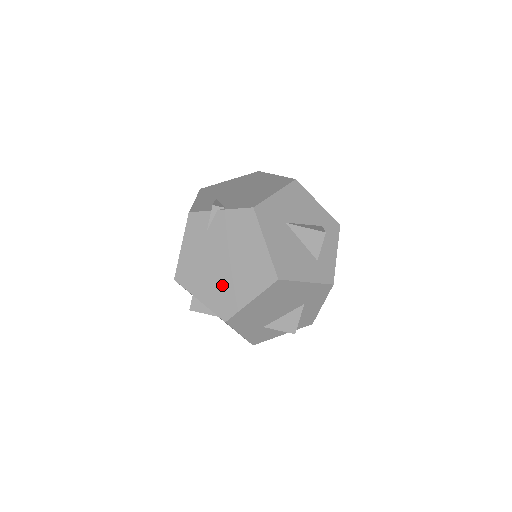
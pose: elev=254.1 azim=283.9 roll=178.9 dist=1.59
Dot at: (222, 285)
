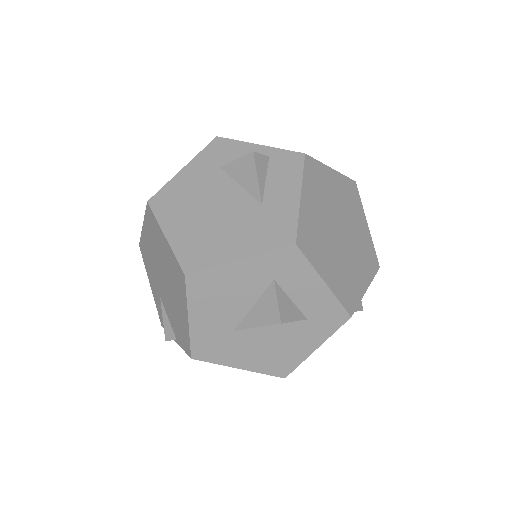
Dot at: occluded
